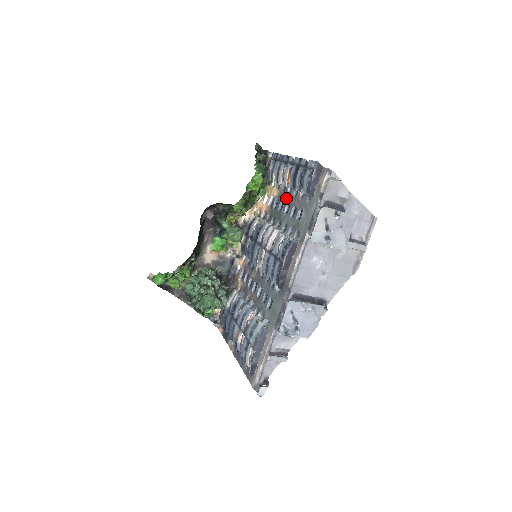
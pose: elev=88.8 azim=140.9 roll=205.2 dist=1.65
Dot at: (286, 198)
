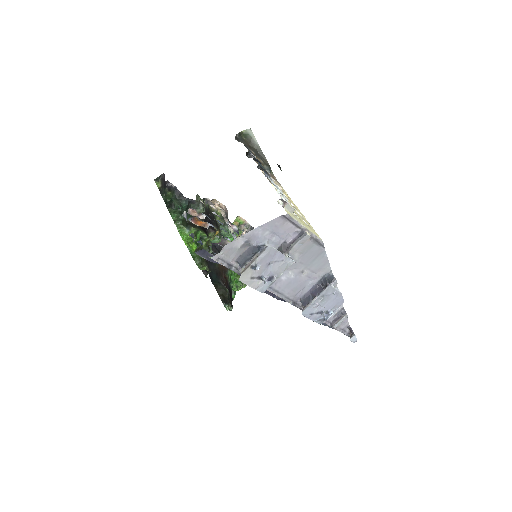
Dot at: occluded
